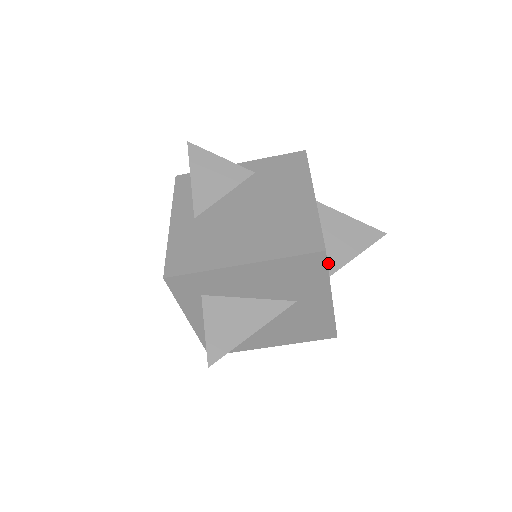
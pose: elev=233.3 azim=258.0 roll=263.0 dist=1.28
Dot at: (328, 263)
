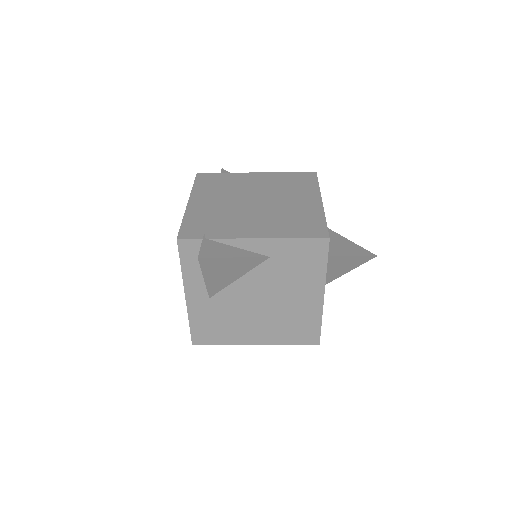
Dot at: occluded
